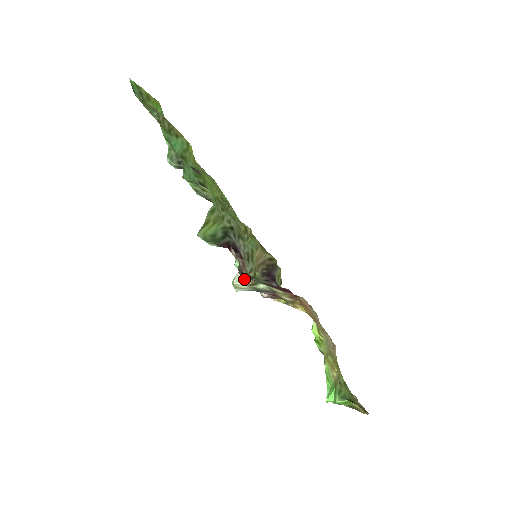
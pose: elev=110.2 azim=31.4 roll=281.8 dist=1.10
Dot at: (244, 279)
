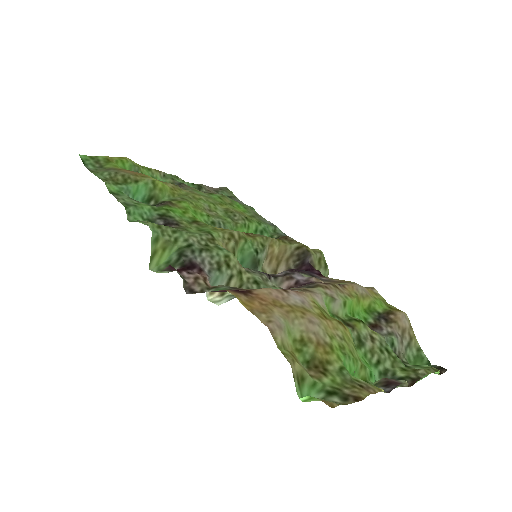
Dot at: (211, 292)
